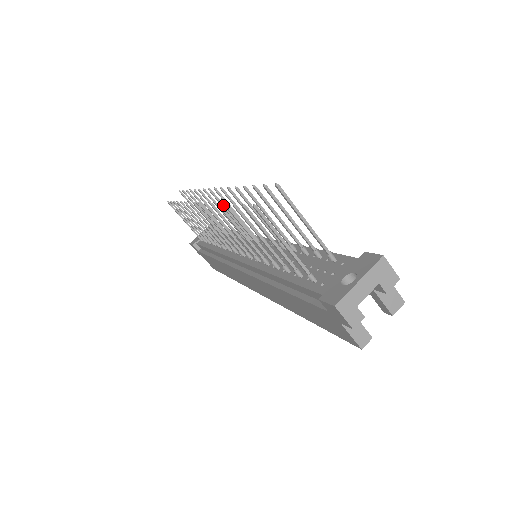
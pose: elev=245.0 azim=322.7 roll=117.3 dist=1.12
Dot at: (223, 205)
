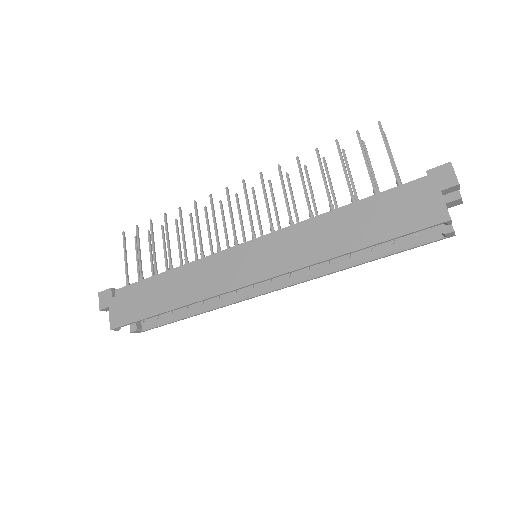
Dot at: (240, 211)
